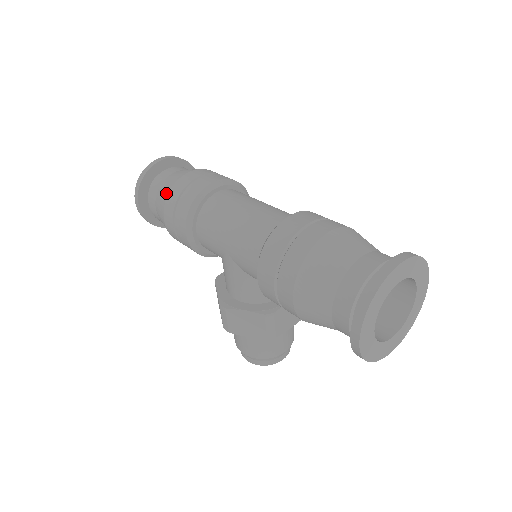
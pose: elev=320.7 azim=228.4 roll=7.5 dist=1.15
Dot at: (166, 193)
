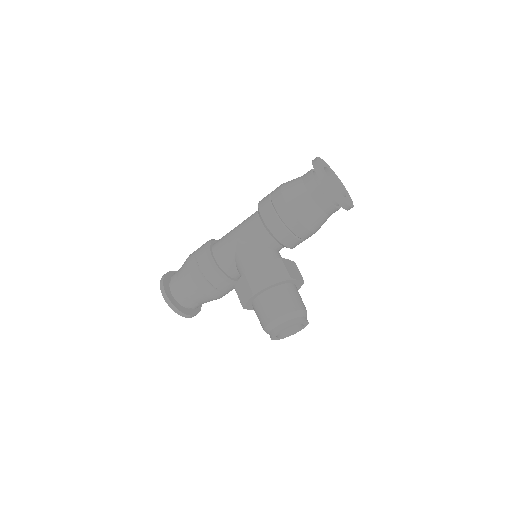
Dot at: (186, 260)
